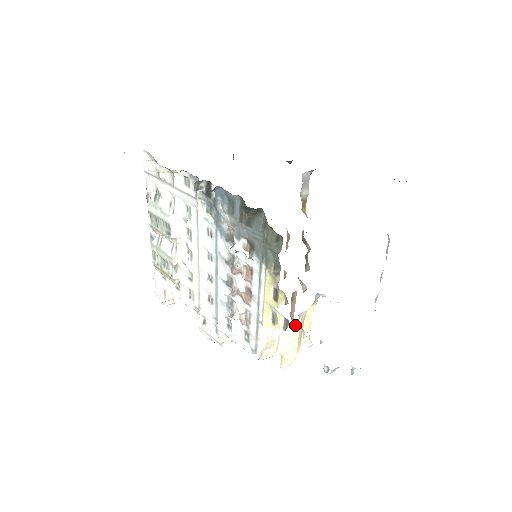
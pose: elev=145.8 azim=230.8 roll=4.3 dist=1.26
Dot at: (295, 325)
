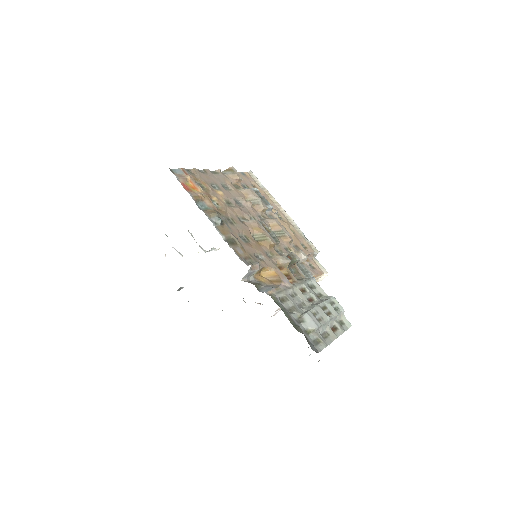
Dot at: occluded
